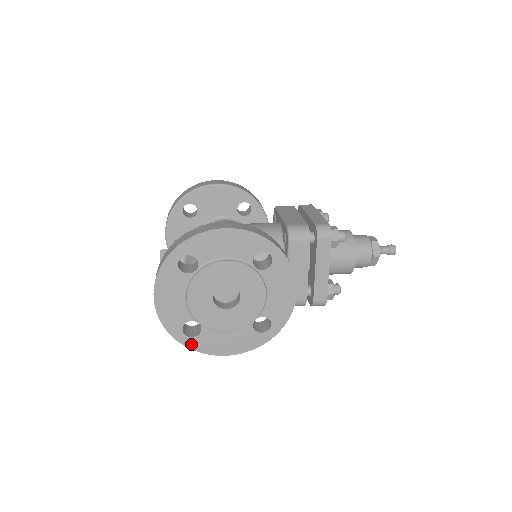
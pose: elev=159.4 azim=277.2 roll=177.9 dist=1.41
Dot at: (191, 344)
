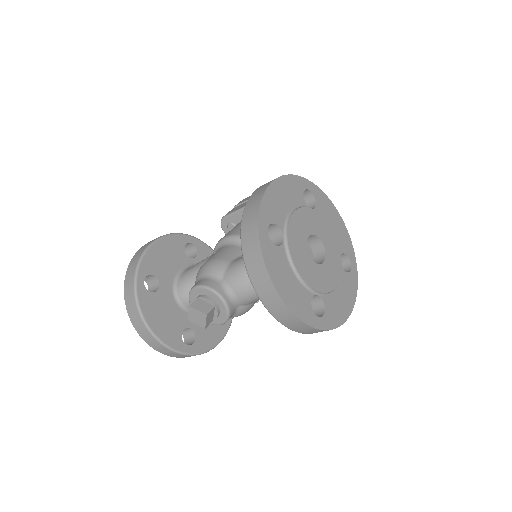
Dot at: (327, 324)
